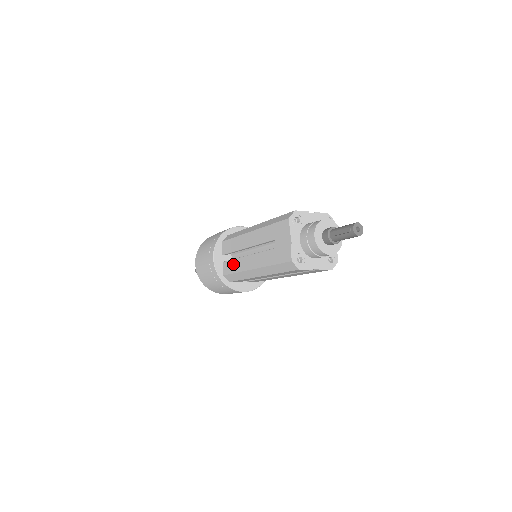
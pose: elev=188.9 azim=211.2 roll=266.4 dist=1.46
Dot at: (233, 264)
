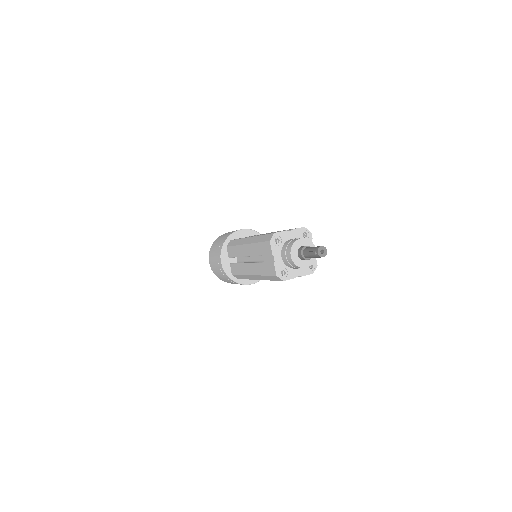
Dot at: (237, 267)
